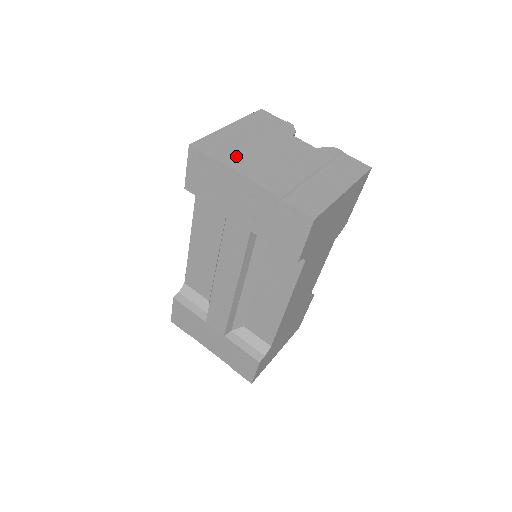
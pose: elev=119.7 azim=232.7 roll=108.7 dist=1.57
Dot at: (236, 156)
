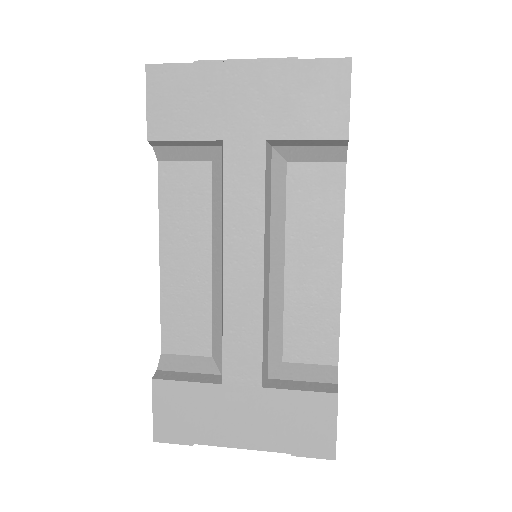
Dot at: occluded
